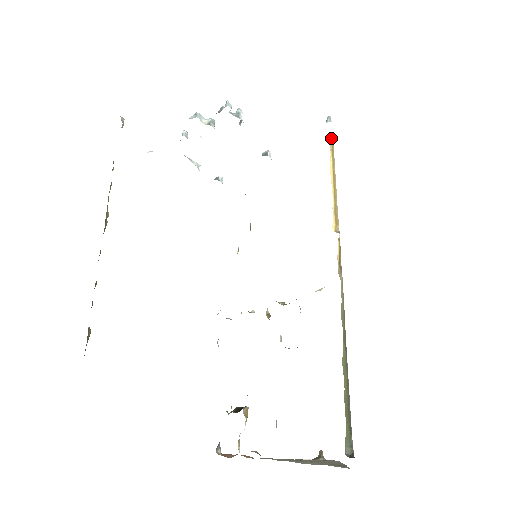
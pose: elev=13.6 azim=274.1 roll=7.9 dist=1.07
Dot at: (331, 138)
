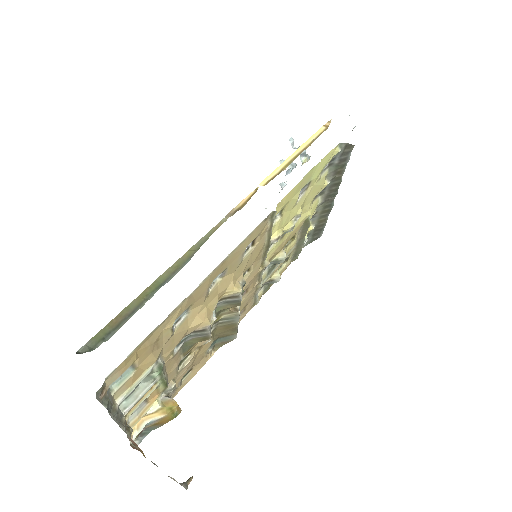
Dot at: (327, 125)
